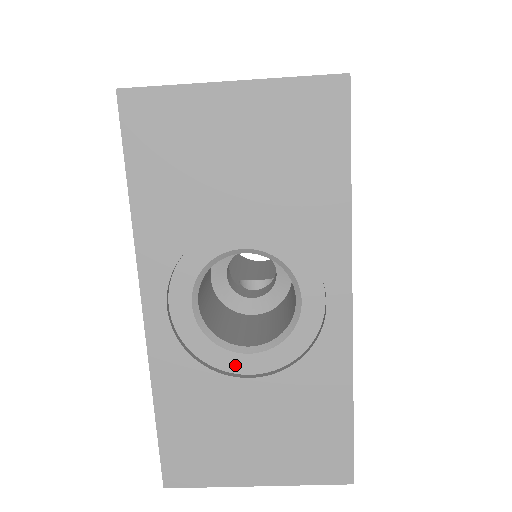
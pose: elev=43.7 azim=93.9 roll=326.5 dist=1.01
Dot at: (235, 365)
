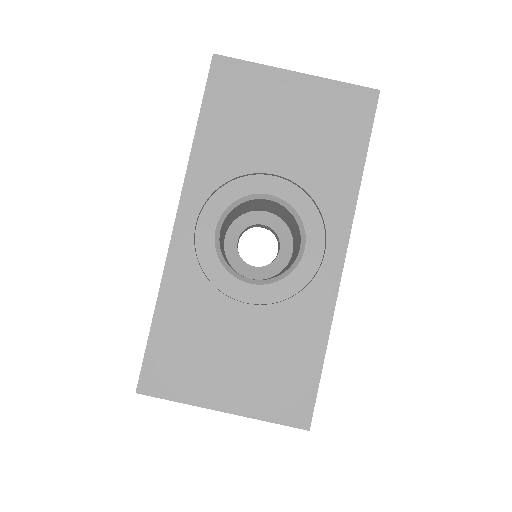
Dot at: (235, 291)
